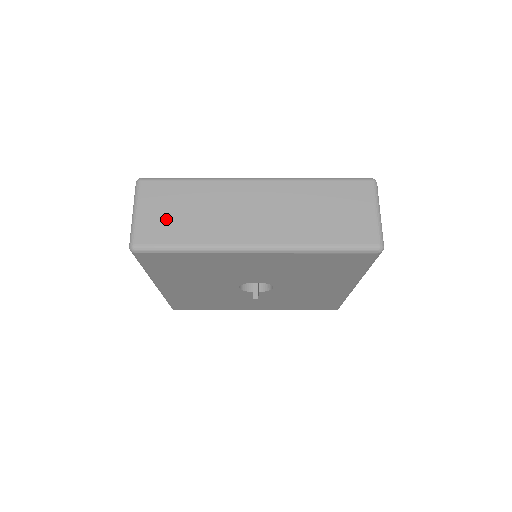
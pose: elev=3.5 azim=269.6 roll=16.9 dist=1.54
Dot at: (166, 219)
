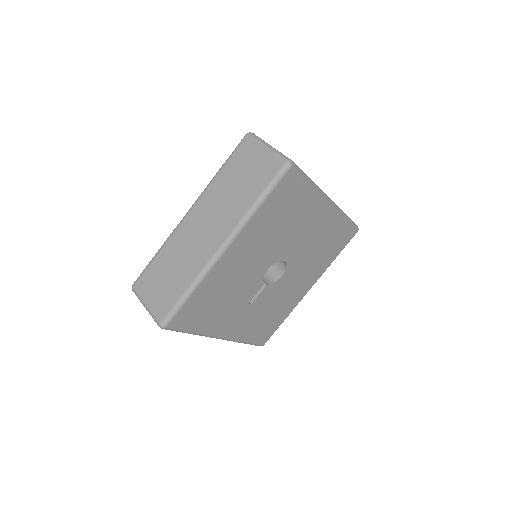
Dot at: occluded
